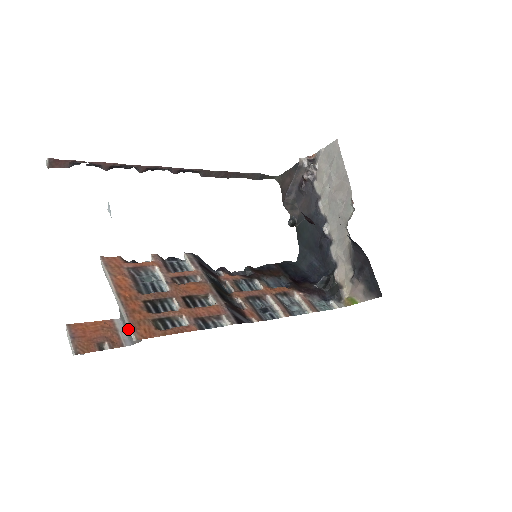
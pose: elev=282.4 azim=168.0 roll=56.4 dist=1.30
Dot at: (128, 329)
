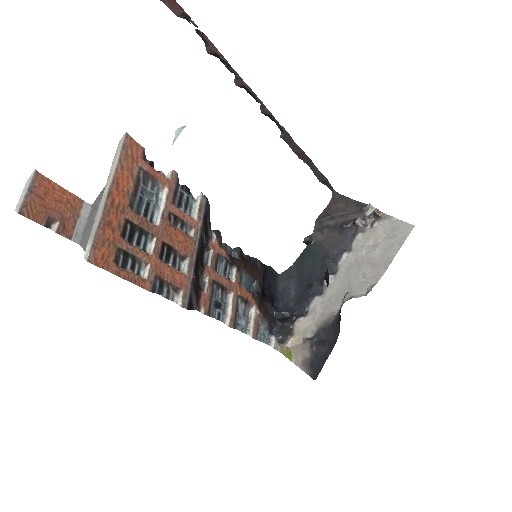
Dot at: (89, 238)
